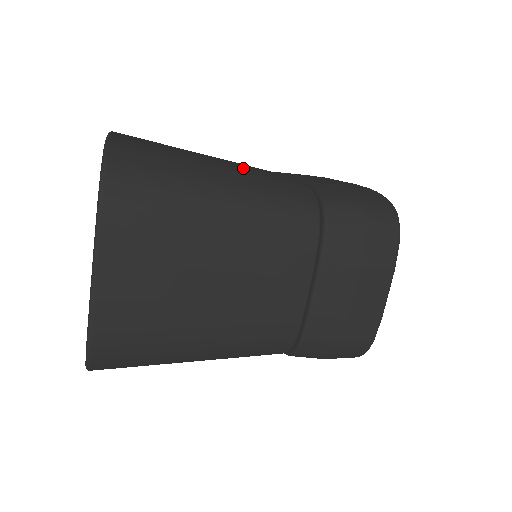
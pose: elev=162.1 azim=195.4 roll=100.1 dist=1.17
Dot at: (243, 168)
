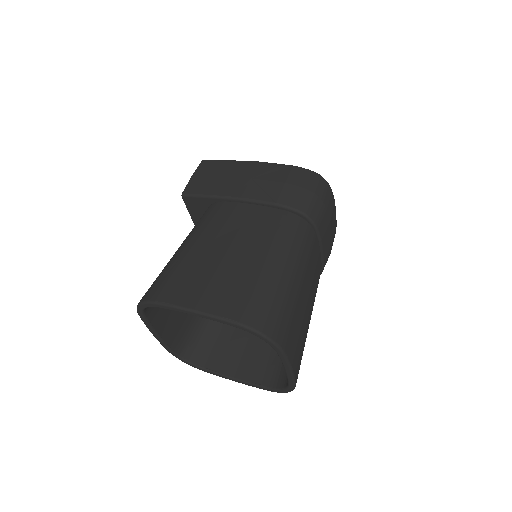
Dot at: (260, 242)
